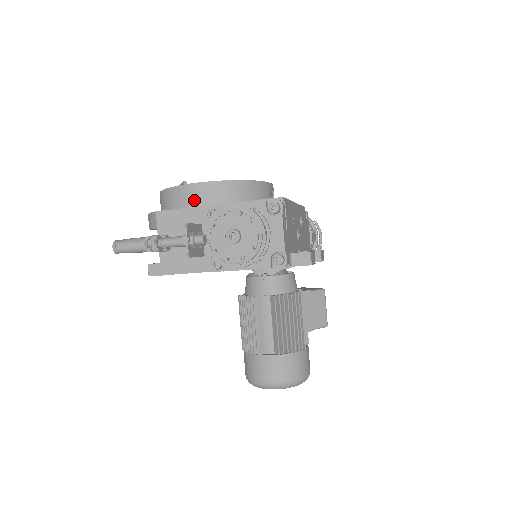
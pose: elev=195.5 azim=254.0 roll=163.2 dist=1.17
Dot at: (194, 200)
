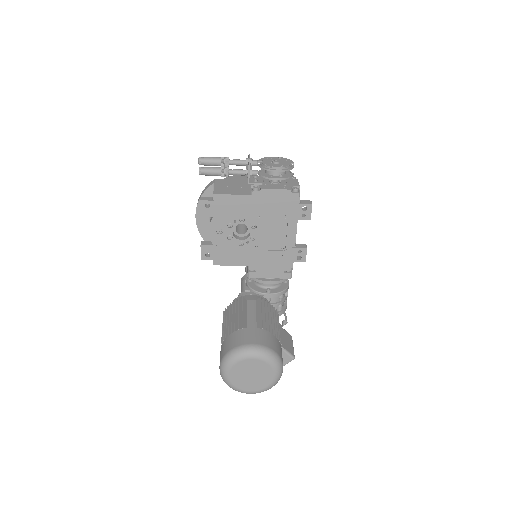
Dot at: (242, 178)
